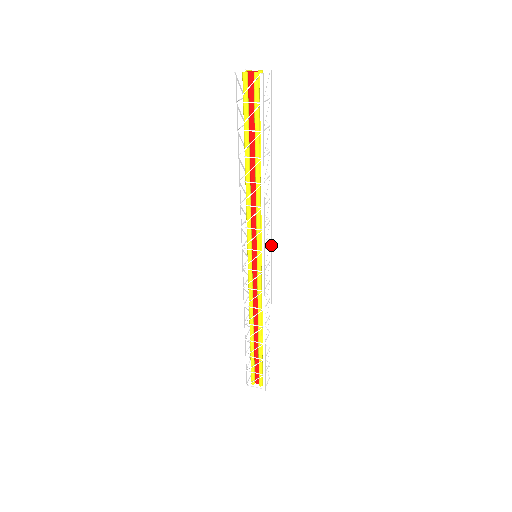
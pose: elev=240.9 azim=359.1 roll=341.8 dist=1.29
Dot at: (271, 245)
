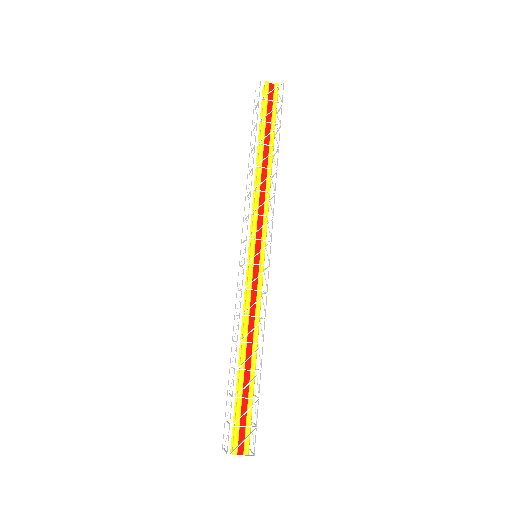
Dot at: (266, 251)
